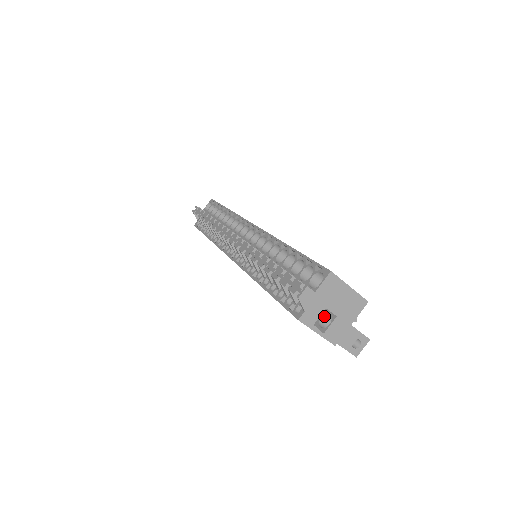
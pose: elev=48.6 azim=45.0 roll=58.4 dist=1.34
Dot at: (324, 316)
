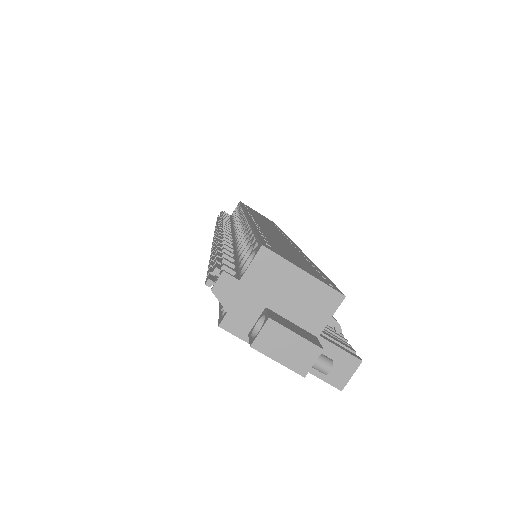
Dot at: (262, 320)
